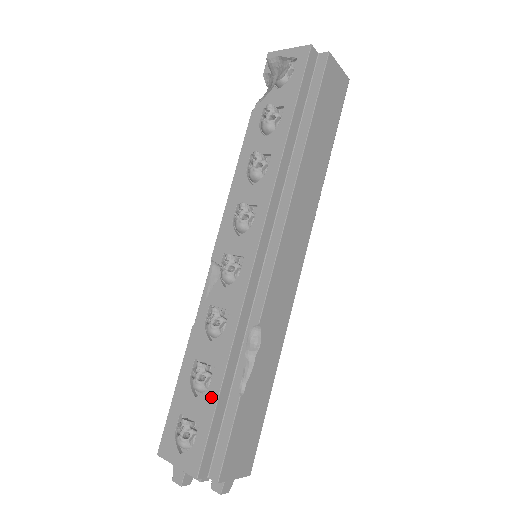
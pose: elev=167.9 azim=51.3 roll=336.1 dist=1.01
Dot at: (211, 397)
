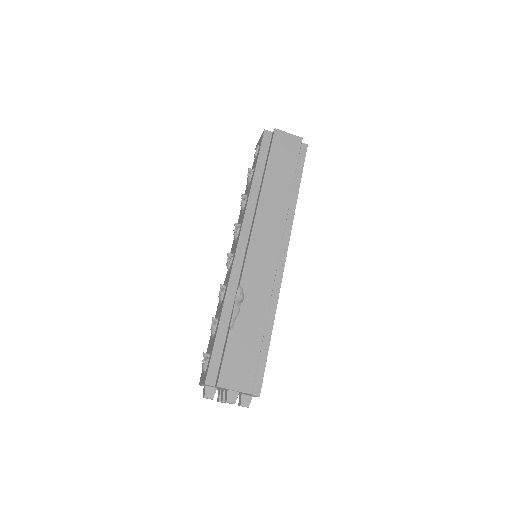
Dot at: (215, 334)
